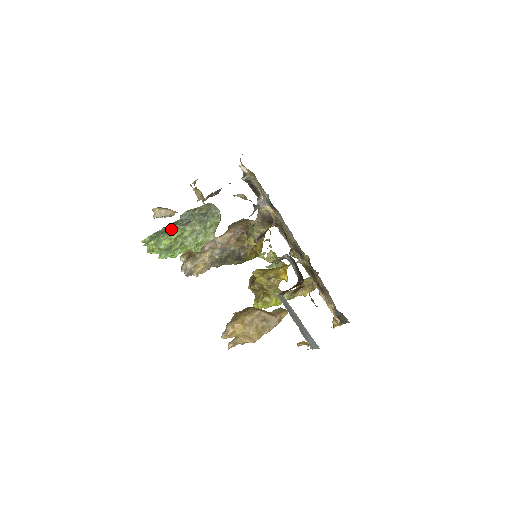
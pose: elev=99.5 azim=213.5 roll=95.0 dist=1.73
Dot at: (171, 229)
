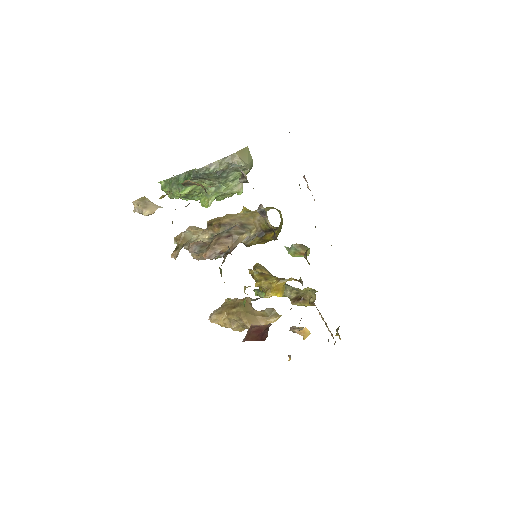
Dot at: occluded
